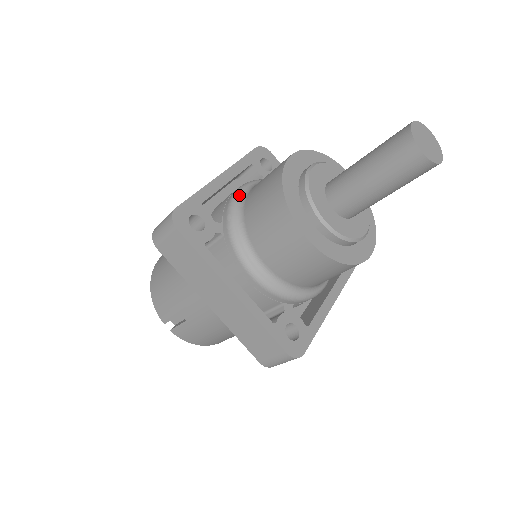
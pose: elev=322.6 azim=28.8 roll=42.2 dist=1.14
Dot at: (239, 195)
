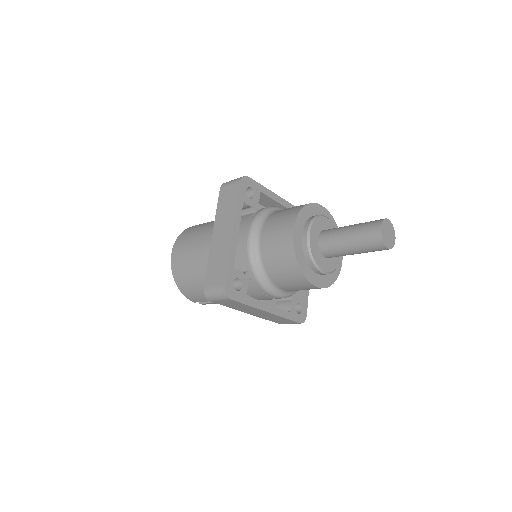
Dot at: (253, 248)
